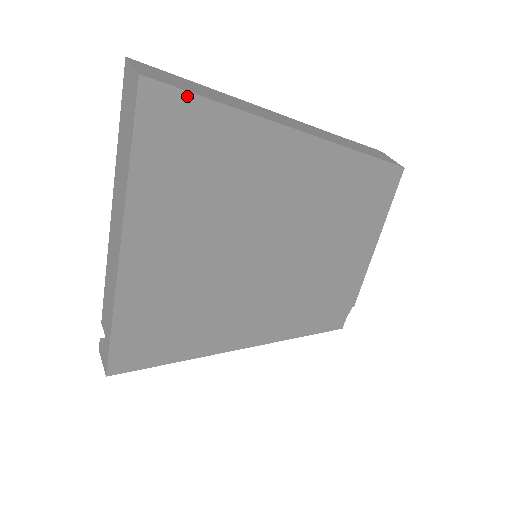
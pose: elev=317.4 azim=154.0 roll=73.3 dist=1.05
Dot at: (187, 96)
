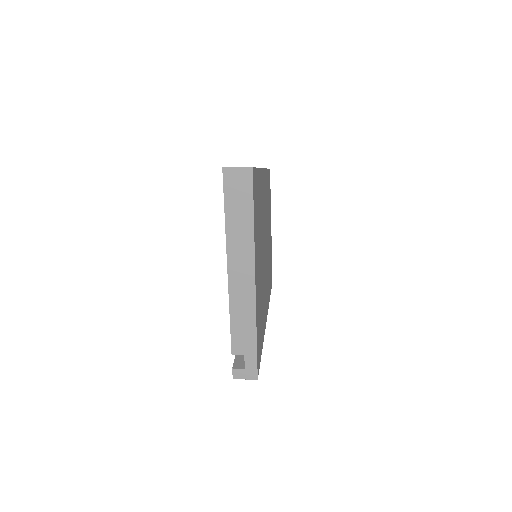
Dot at: (256, 170)
